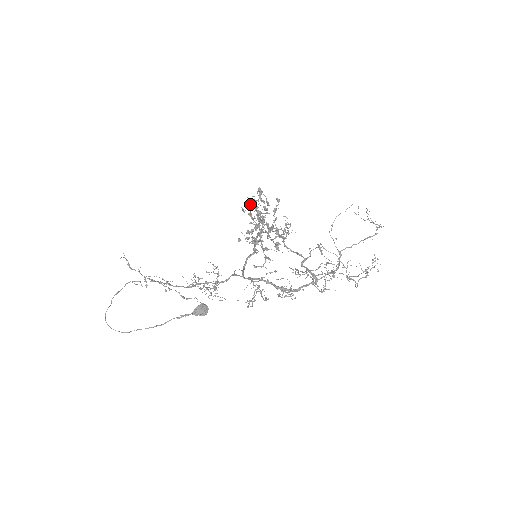
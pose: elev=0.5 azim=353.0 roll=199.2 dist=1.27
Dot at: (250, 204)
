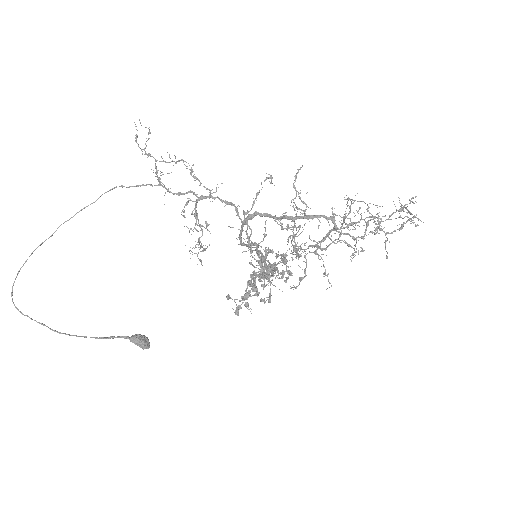
Dot at: (255, 273)
